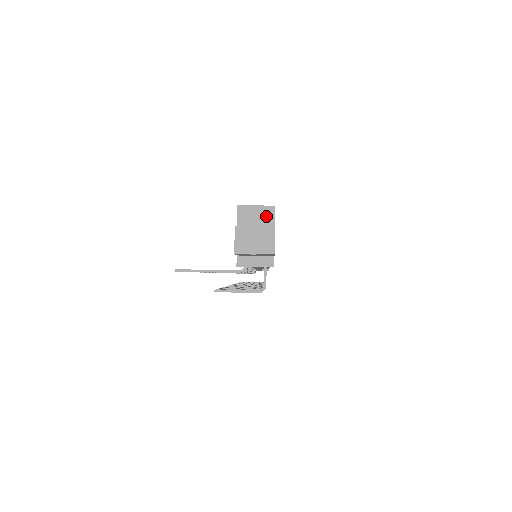
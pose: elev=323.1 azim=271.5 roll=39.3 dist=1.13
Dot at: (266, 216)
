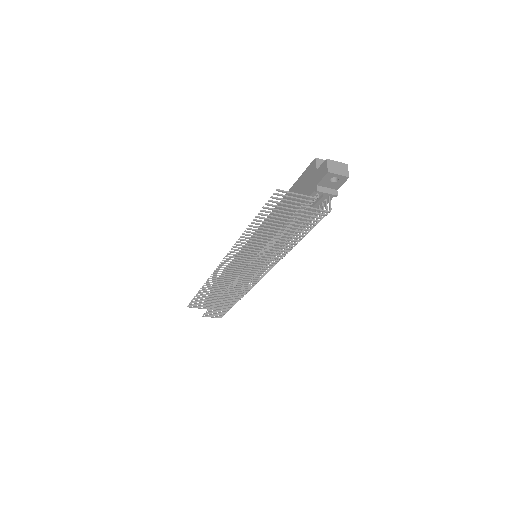
Dot at: occluded
